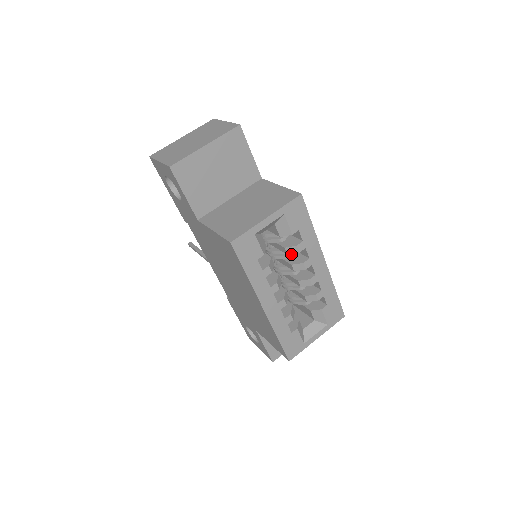
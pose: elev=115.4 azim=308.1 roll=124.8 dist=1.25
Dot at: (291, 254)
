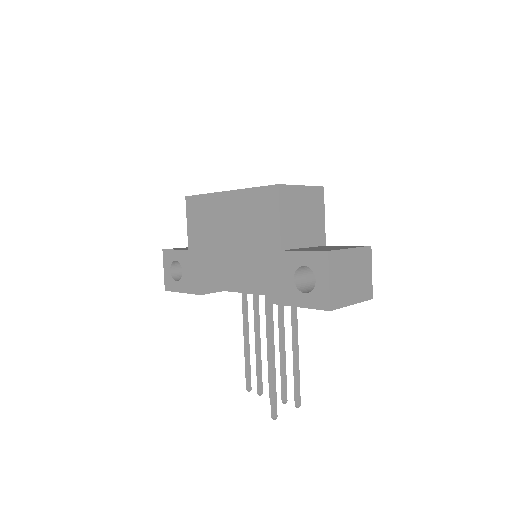
Dot at: occluded
